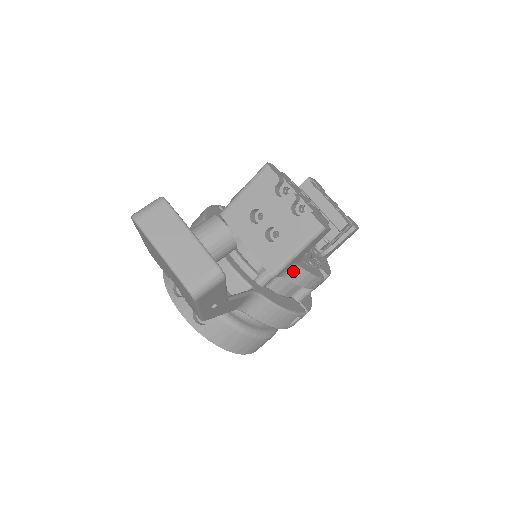
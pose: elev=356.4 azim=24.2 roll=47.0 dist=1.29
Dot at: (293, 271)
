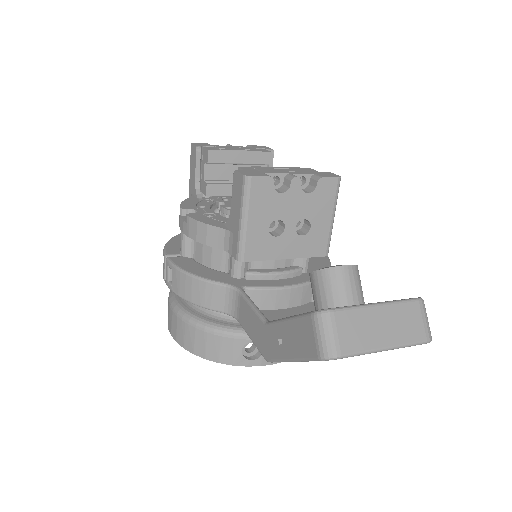
Dot at: occluded
